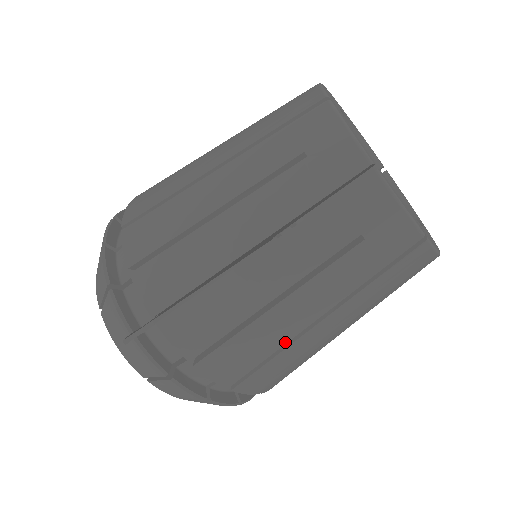
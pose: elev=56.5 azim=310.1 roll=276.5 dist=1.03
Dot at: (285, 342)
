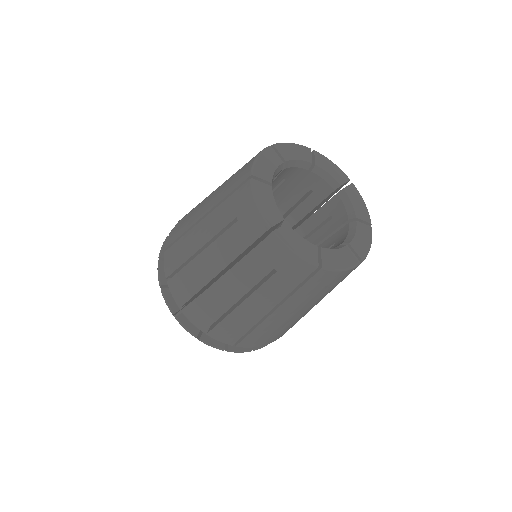
Dot at: (255, 323)
